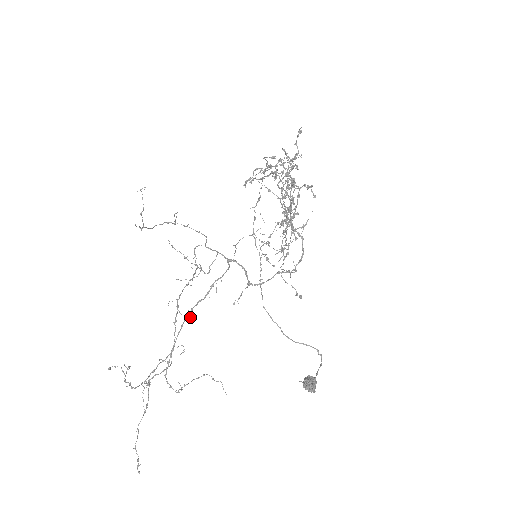
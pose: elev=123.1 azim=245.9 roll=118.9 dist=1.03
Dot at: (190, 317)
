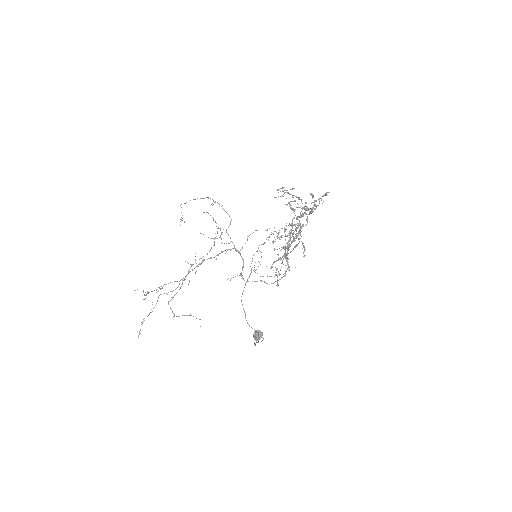
Dot at: occluded
